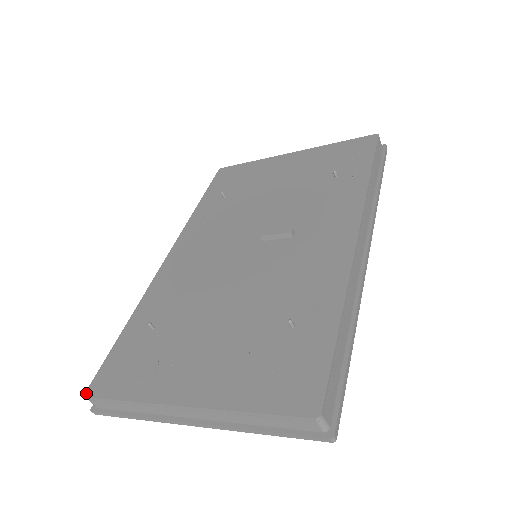
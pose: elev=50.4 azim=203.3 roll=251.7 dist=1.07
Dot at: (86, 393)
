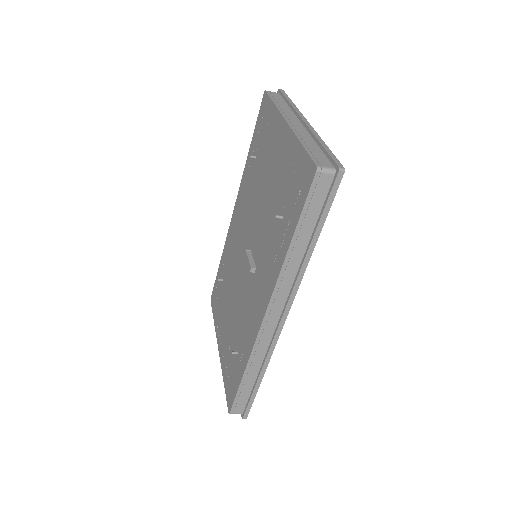
Dot at: (211, 299)
